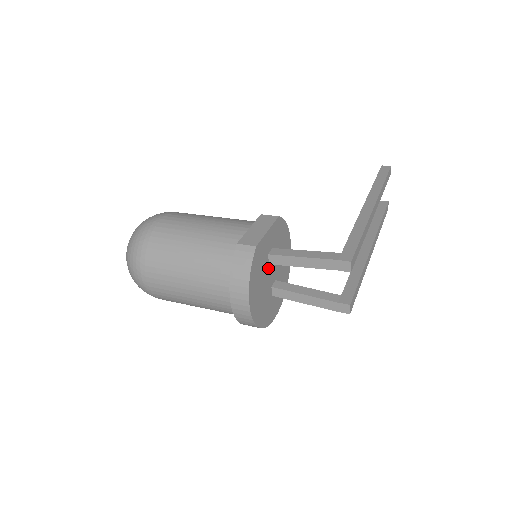
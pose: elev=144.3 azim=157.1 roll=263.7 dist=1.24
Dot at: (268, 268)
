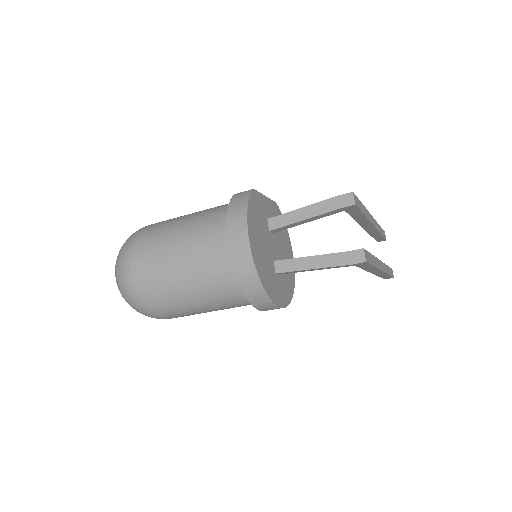
Dot at: (268, 234)
